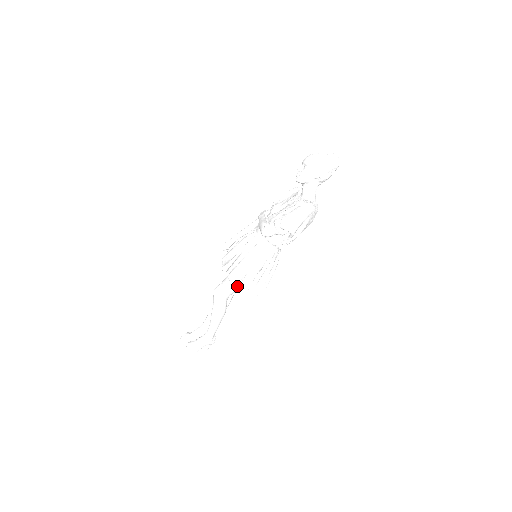
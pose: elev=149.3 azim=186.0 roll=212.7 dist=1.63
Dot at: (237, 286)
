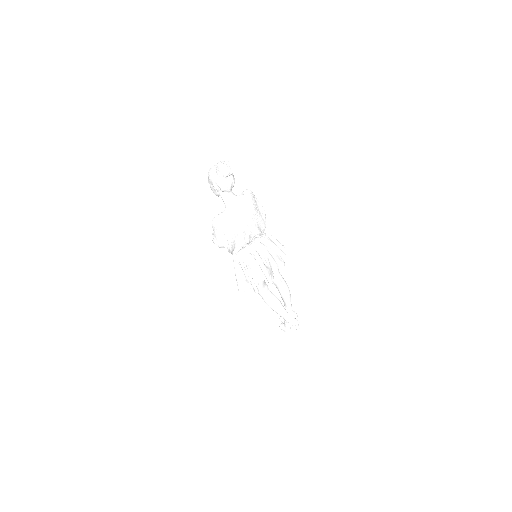
Dot at: occluded
